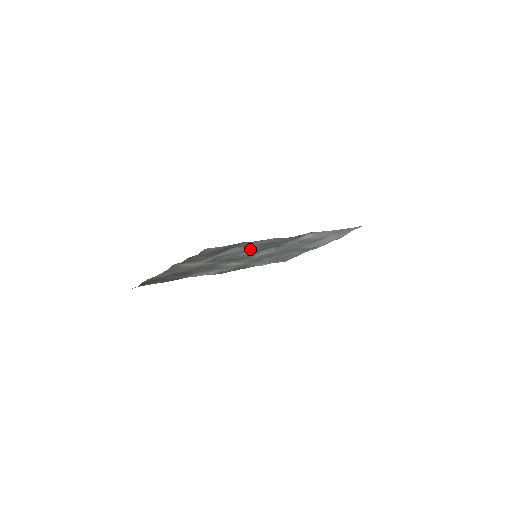
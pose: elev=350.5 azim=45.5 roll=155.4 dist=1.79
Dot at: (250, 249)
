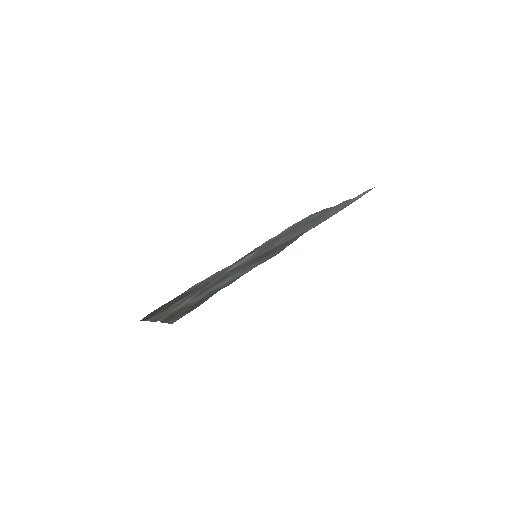
Dot at: (239, 270)
